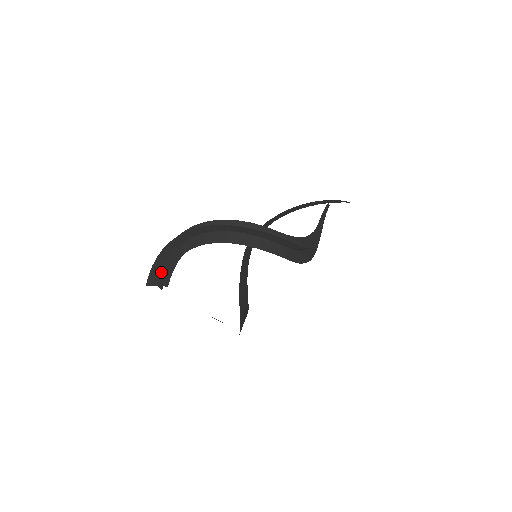
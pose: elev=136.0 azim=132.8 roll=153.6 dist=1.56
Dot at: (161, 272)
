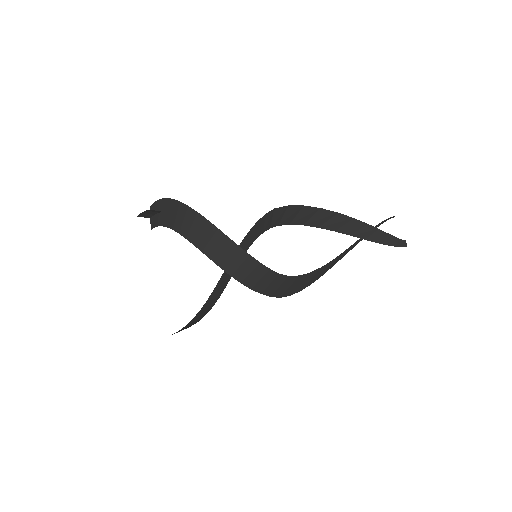
Dot at: (156, 213)
